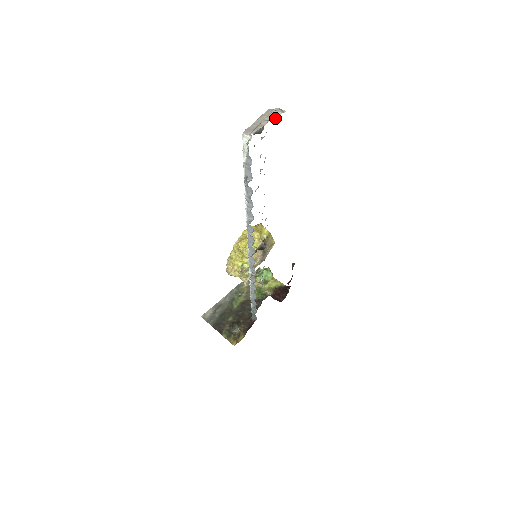
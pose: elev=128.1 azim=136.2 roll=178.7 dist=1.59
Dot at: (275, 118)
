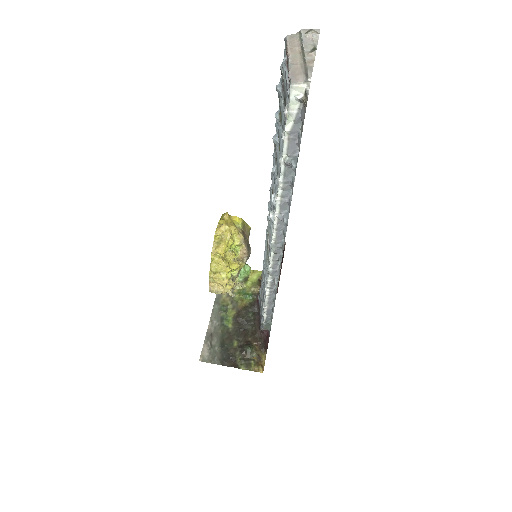
Dot at: (316, 44)
